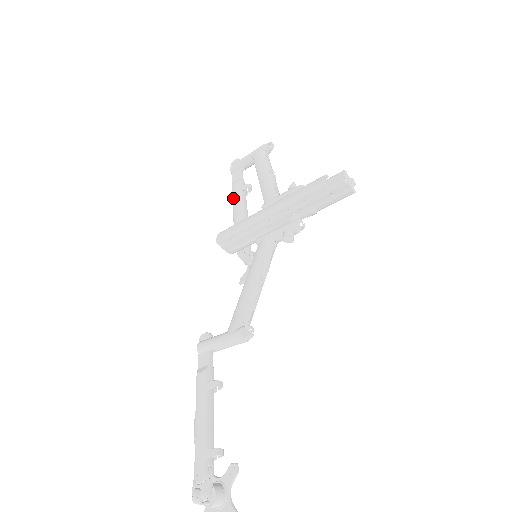
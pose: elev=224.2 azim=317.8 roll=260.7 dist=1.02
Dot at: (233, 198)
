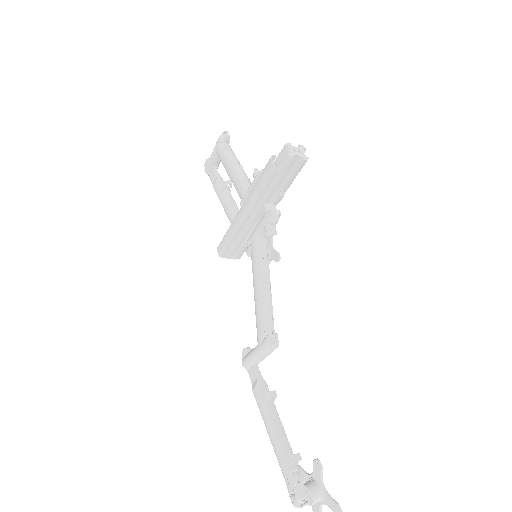
Dot at: (220, 201)
